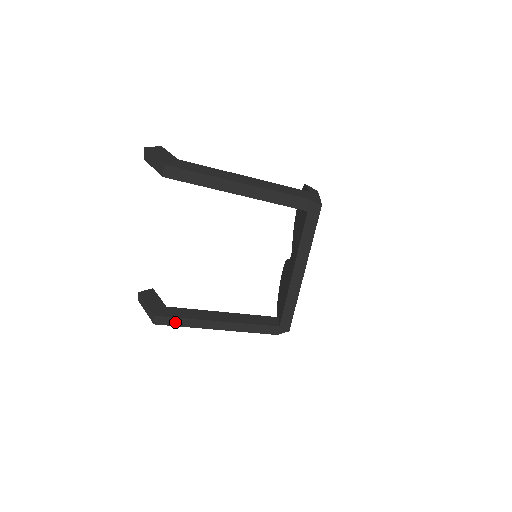
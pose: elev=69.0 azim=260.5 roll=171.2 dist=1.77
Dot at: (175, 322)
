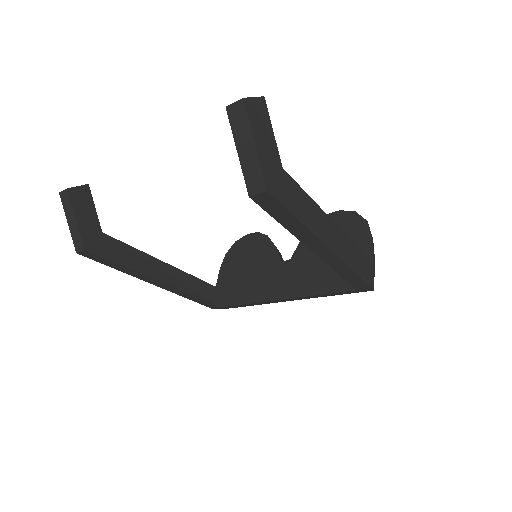
Dot at: (108, 263)
